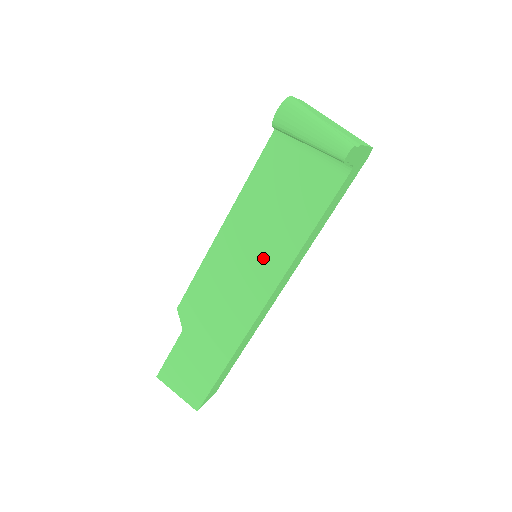
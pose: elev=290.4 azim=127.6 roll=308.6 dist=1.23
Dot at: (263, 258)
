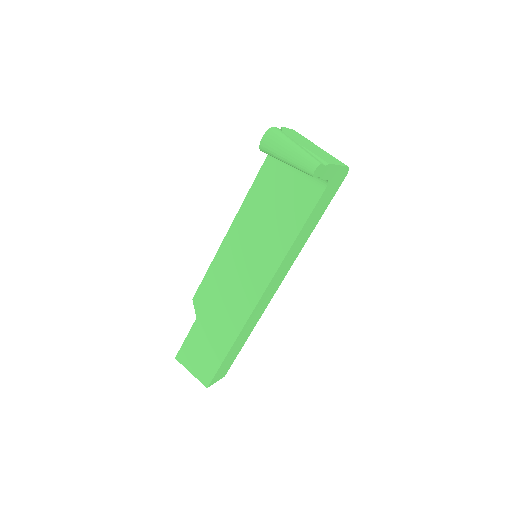
Dot at: (260, 257)
